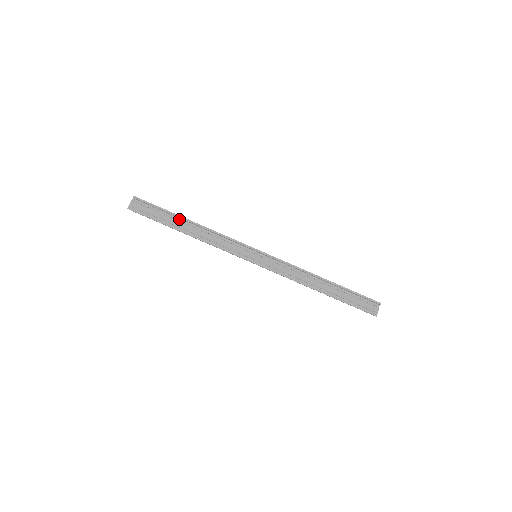
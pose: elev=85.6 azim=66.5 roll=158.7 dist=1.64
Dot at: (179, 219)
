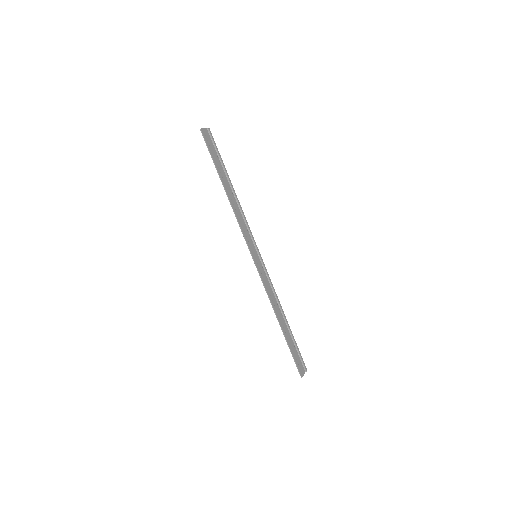
Dot at: (226, 176)
